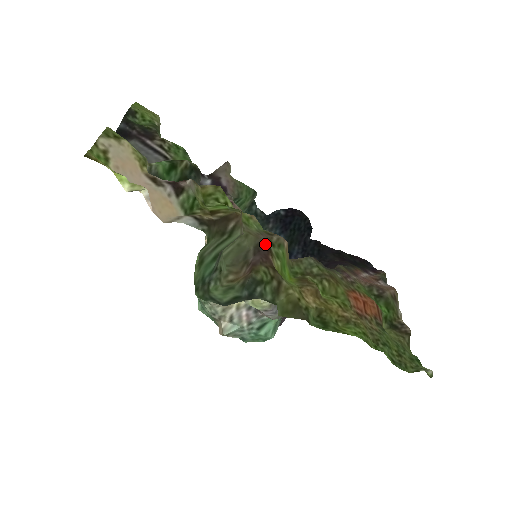
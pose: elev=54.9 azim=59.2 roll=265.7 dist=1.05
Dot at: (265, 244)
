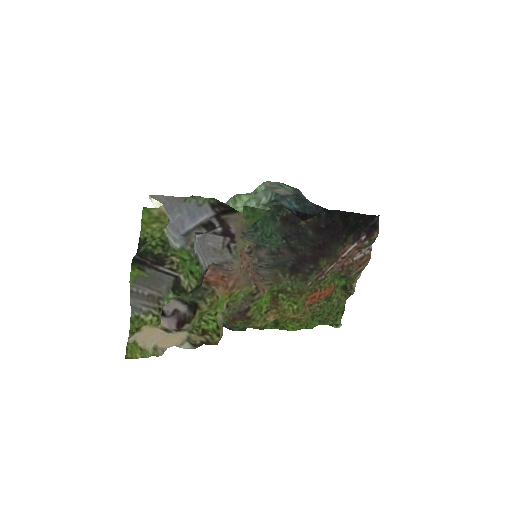
Dot at: (245, 309)
